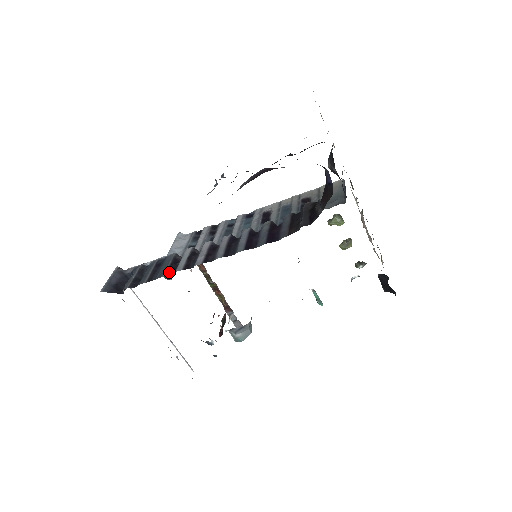
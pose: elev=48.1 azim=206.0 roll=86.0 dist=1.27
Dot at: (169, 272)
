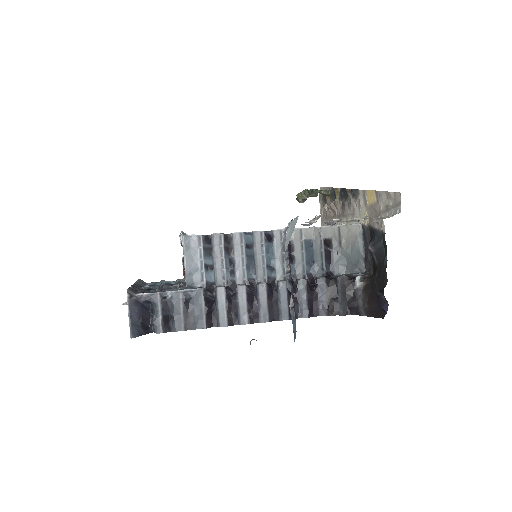
Dot at: (209, 321)
